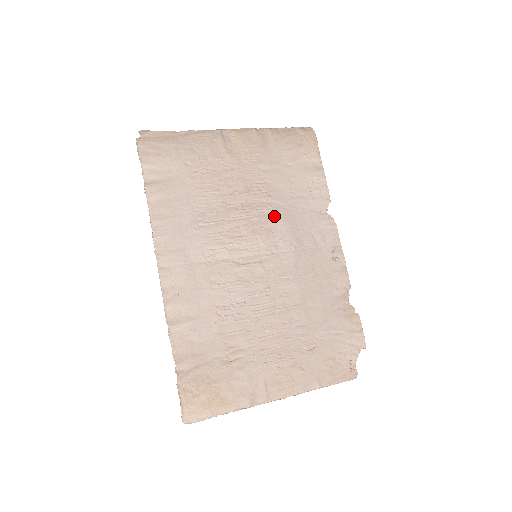
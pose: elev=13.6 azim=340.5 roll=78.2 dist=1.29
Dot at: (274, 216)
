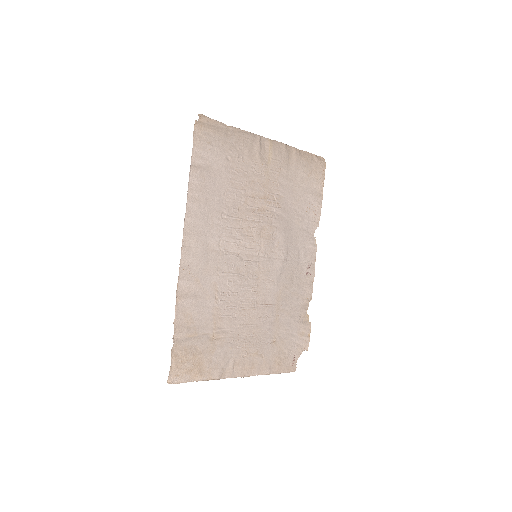
Dot at: (278, 226)
